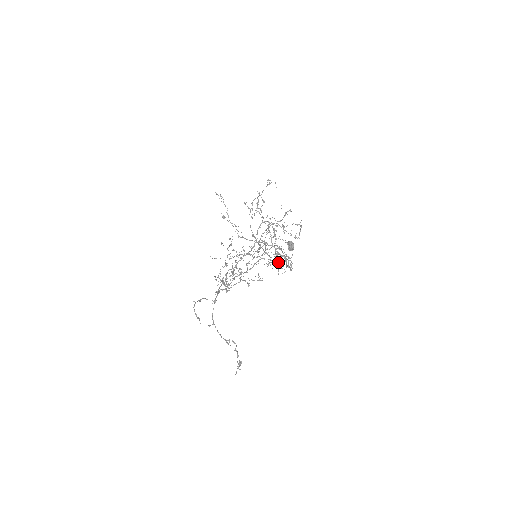
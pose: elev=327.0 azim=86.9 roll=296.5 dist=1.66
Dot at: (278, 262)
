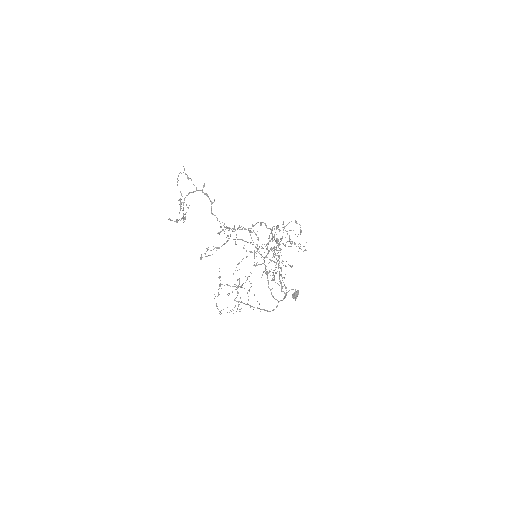
Dot at: (272, 272)
